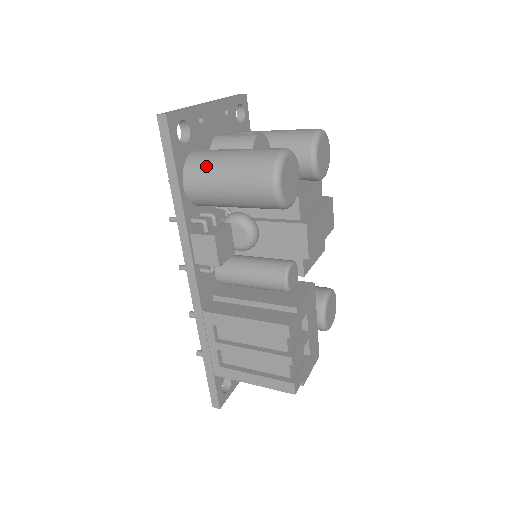
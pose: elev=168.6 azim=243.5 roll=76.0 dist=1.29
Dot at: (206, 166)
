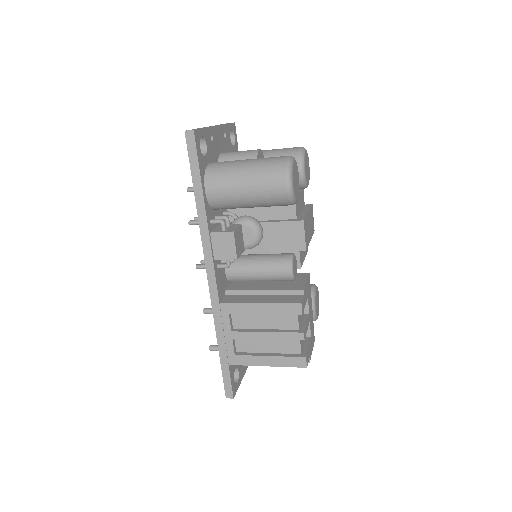
Dot at: (226, 173)
